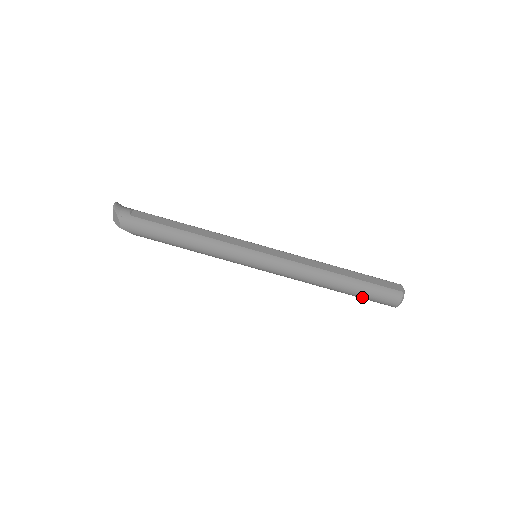
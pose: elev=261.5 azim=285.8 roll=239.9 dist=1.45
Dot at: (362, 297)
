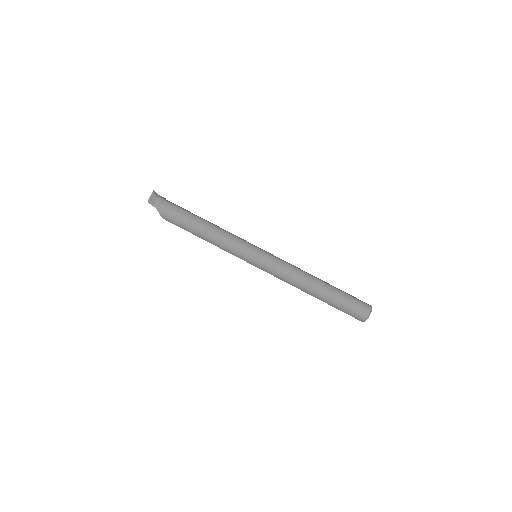
Dot at: (338, 305)
